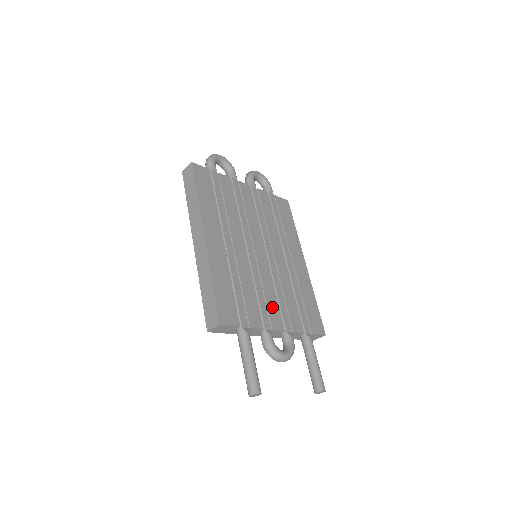
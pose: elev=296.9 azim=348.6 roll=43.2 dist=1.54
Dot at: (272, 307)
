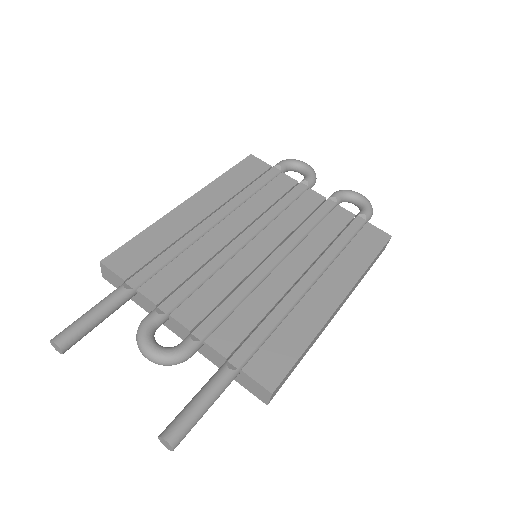
Dot at: (202, 298)
